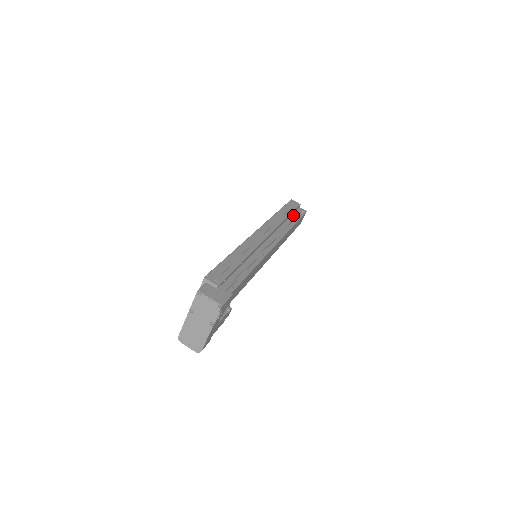
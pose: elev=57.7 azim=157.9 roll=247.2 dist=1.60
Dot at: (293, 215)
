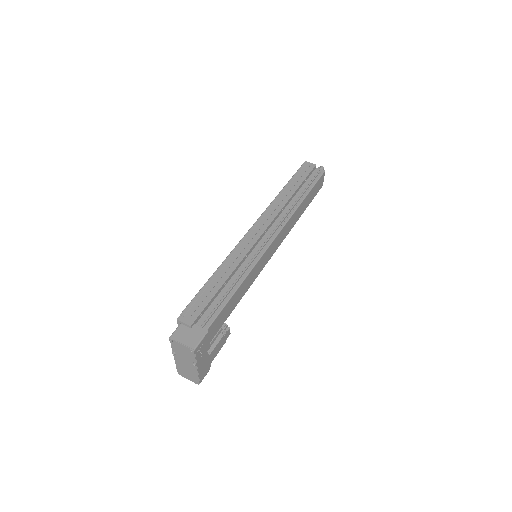
Dot at: (305, 184)
